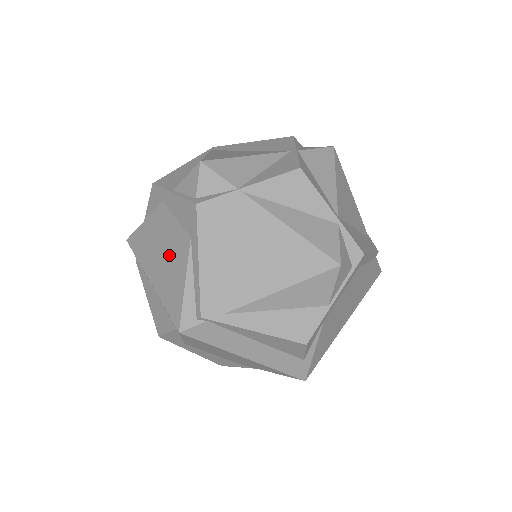
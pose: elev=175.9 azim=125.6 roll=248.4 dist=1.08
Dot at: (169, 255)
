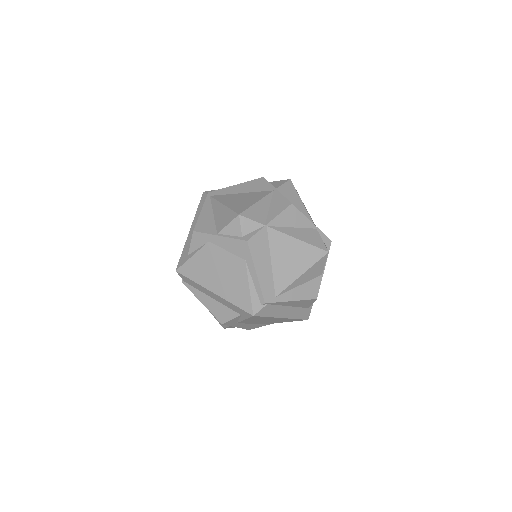
Dot at: (228, 274)
